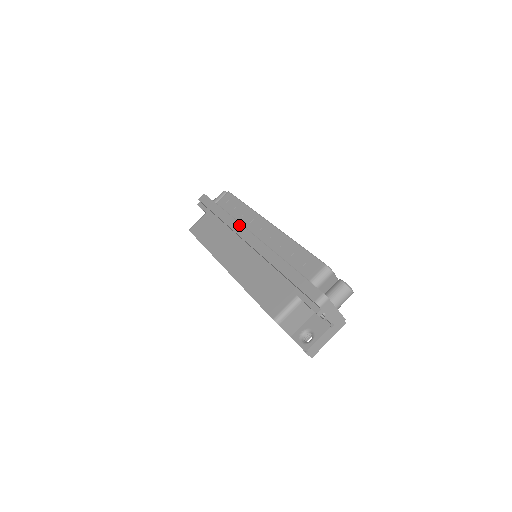
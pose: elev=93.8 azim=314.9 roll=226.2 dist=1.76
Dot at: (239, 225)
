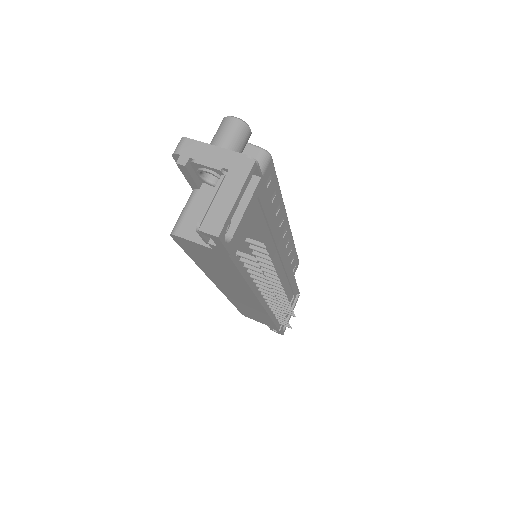
Dot at: occluded
